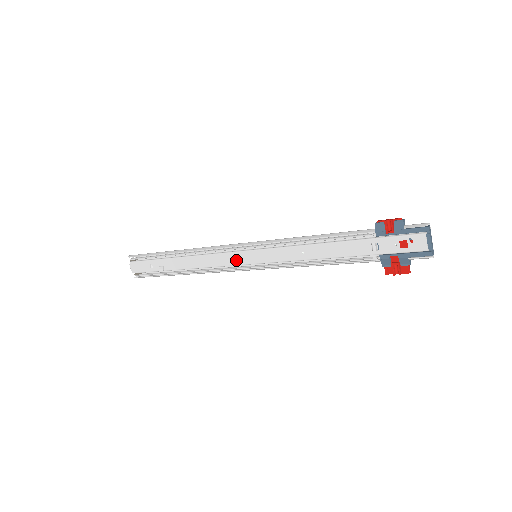
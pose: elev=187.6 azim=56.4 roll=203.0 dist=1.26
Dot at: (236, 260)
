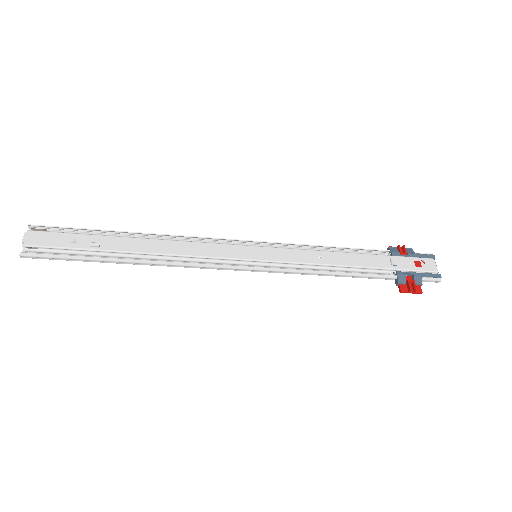
Dot at: (231, 253)
